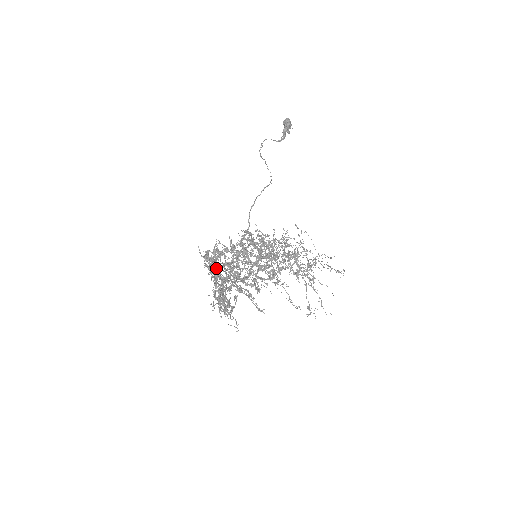
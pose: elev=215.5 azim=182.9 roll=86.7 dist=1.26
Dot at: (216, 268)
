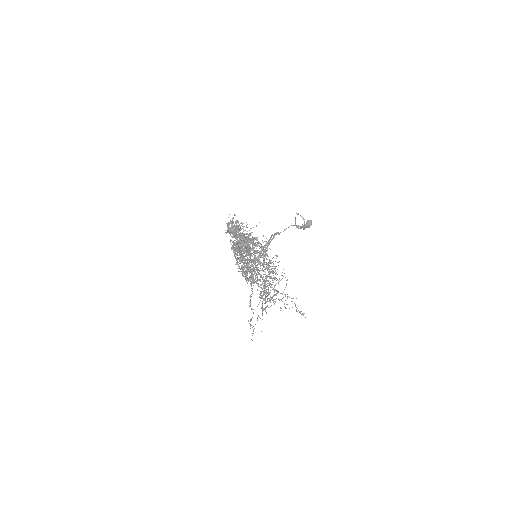
Dot at: occluded
